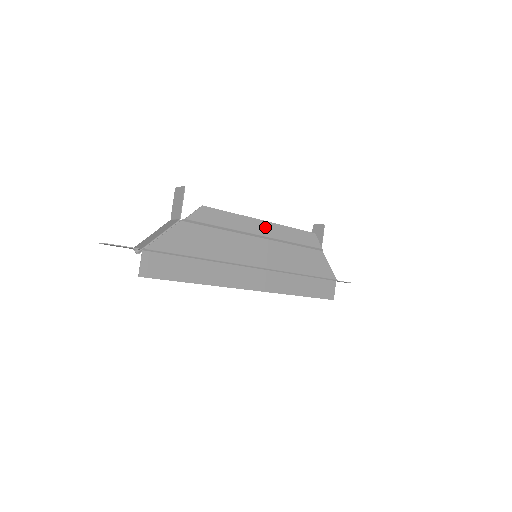
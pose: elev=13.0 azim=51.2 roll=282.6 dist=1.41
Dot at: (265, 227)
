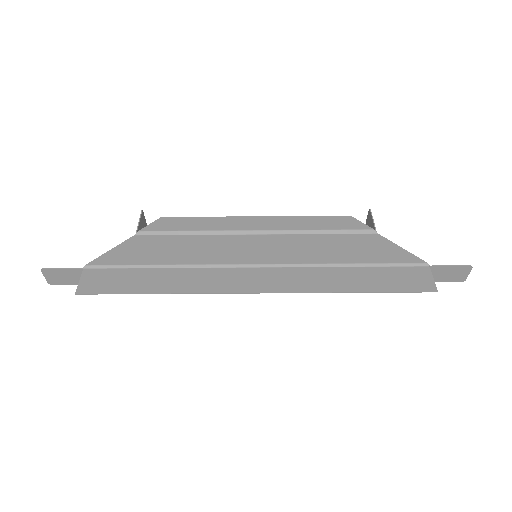
Dot at: (259, 222)
